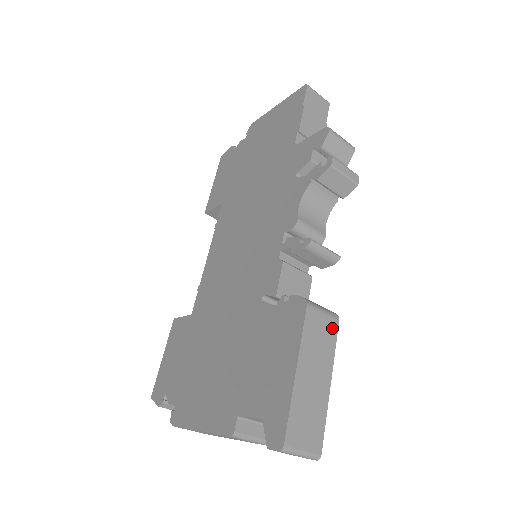
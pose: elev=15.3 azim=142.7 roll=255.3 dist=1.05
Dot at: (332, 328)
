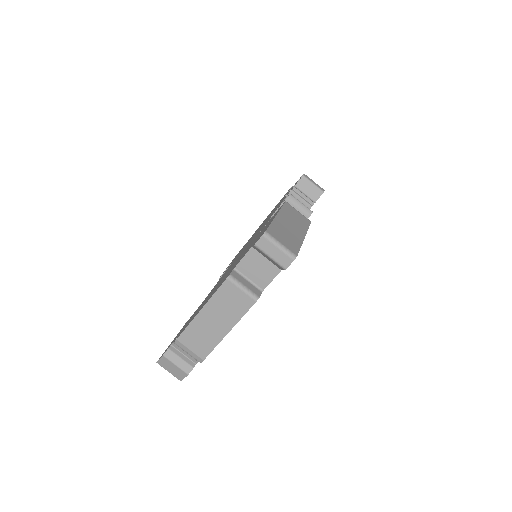
Dot at: (305, 220)
